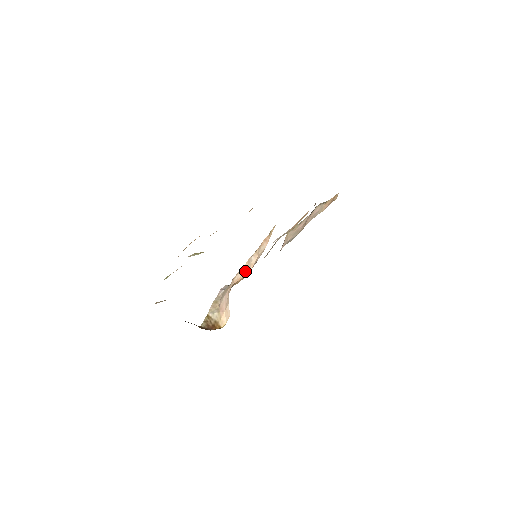
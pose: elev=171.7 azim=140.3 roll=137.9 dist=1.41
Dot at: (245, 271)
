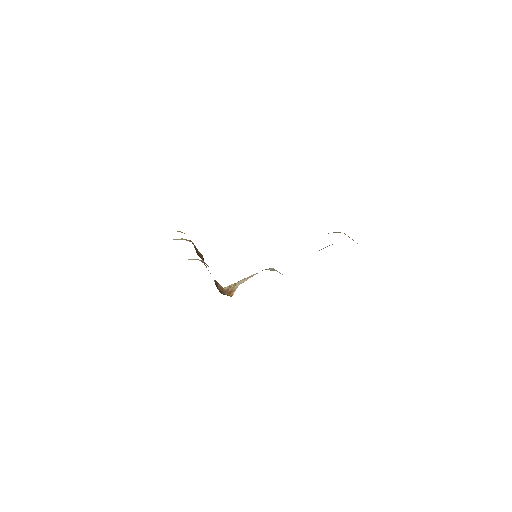
Dot at: occluded
